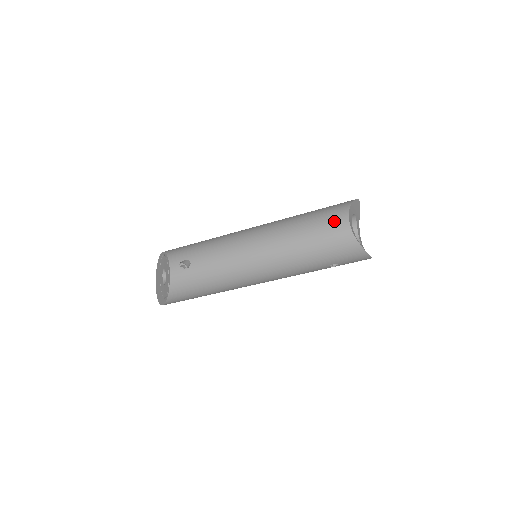
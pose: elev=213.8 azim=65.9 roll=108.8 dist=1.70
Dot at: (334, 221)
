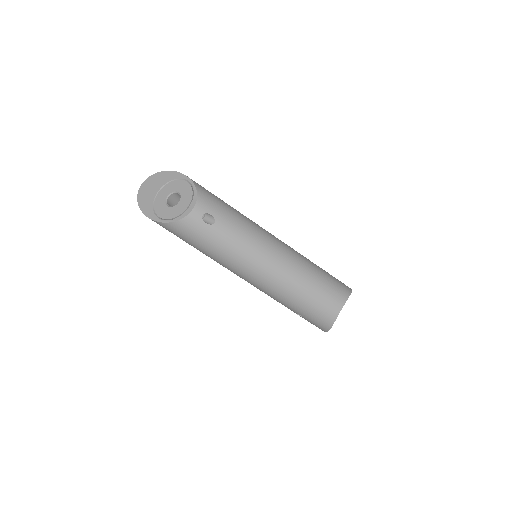
Dot at: (335, 298)
